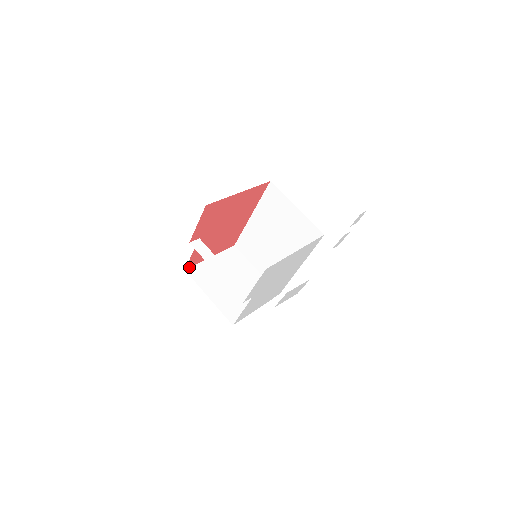
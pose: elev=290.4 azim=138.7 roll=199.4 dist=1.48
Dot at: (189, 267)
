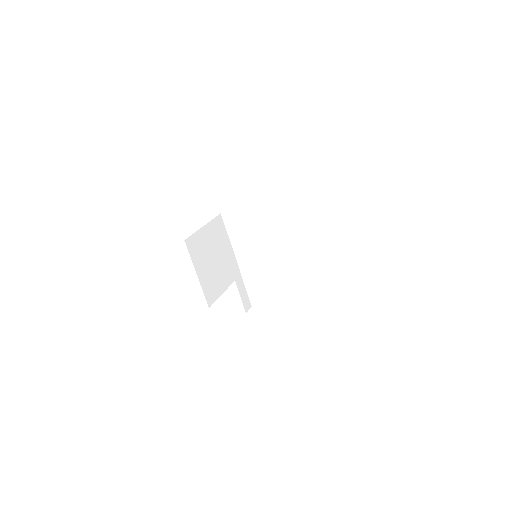
Dot at: (188, 237)
